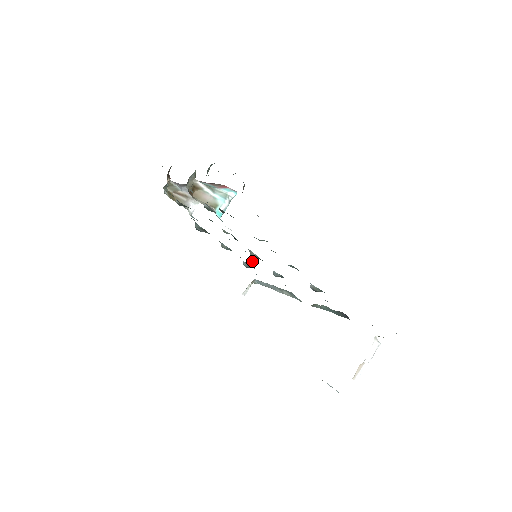
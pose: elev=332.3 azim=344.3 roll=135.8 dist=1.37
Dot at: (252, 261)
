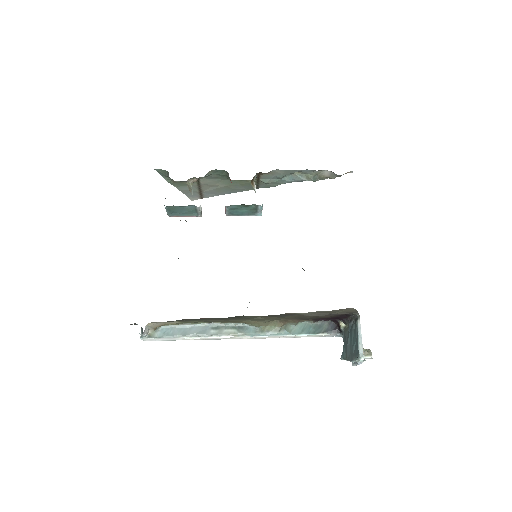
Dot at: occluded
